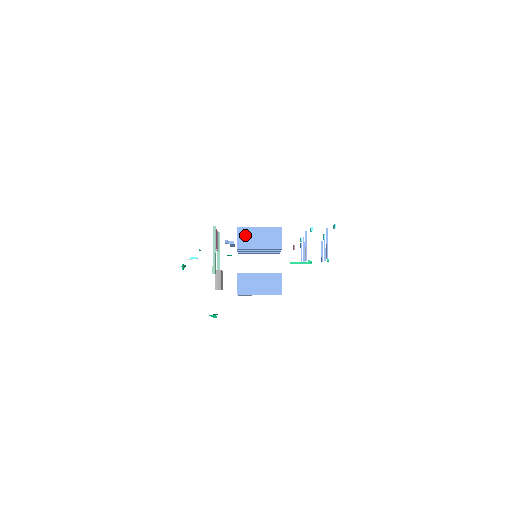
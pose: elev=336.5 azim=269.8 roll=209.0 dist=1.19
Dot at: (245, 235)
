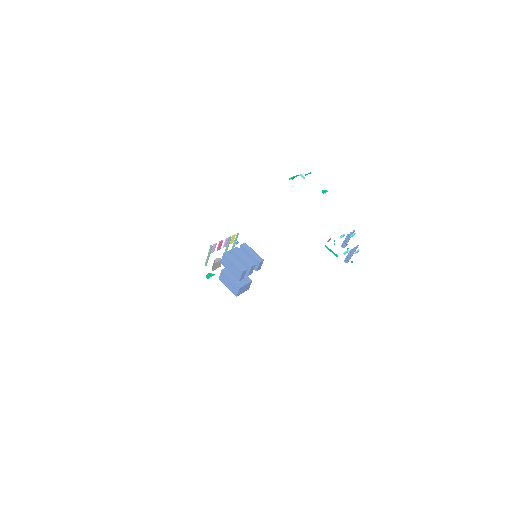
Dot at: (226, 260)
